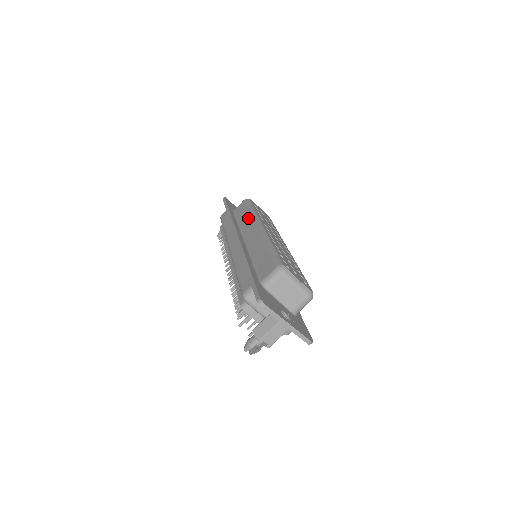
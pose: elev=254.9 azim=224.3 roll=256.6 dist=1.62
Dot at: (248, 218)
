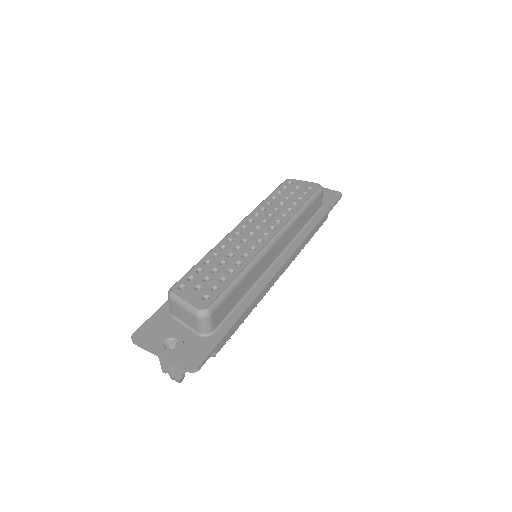
Dot at: occluded
